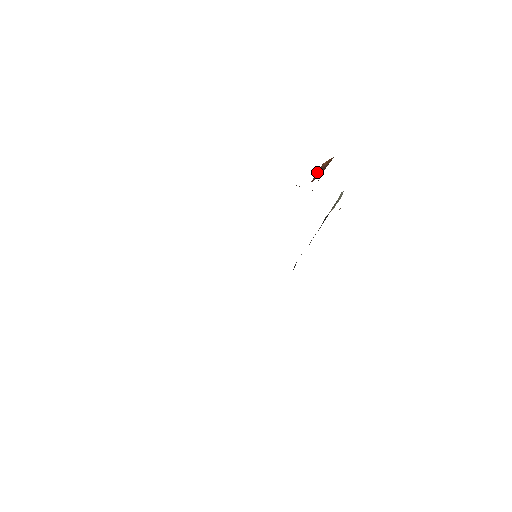
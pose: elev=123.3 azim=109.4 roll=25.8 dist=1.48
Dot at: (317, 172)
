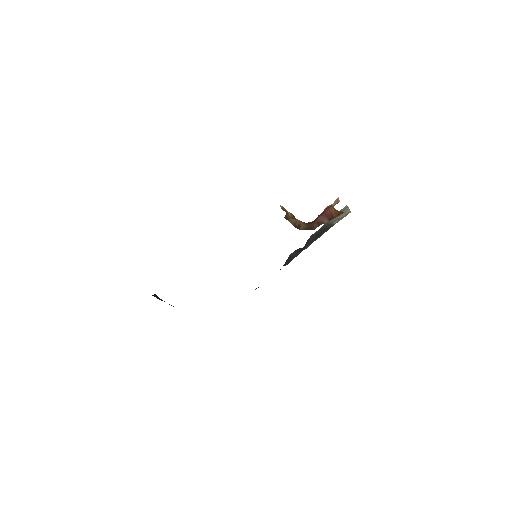
Dot at: (324, 214)
